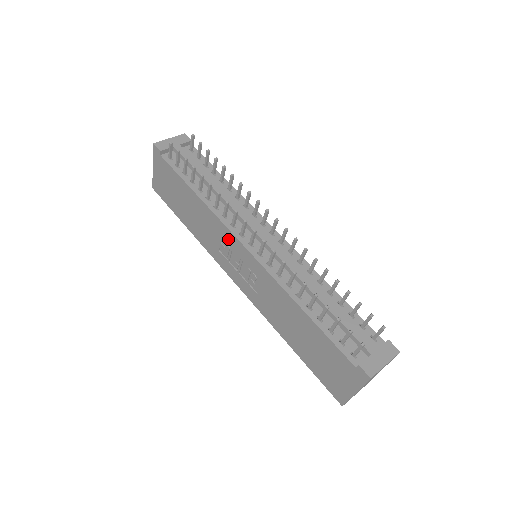
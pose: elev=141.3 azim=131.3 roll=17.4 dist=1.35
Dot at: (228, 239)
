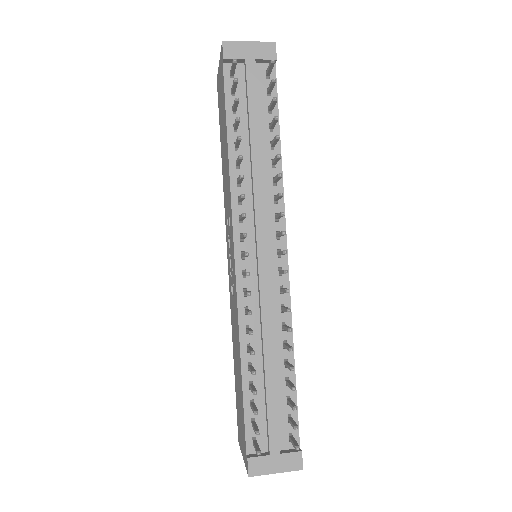
Dot at: (231, 226)
